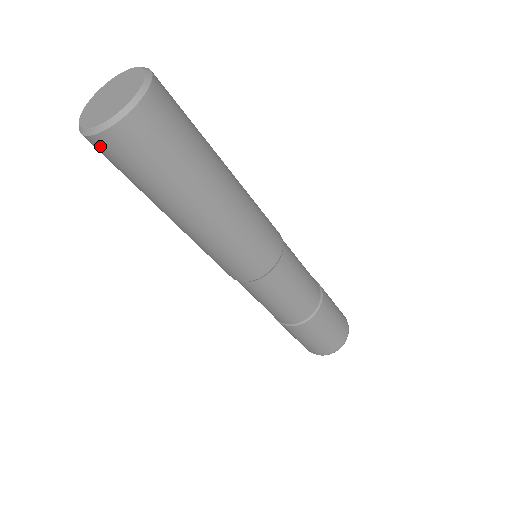
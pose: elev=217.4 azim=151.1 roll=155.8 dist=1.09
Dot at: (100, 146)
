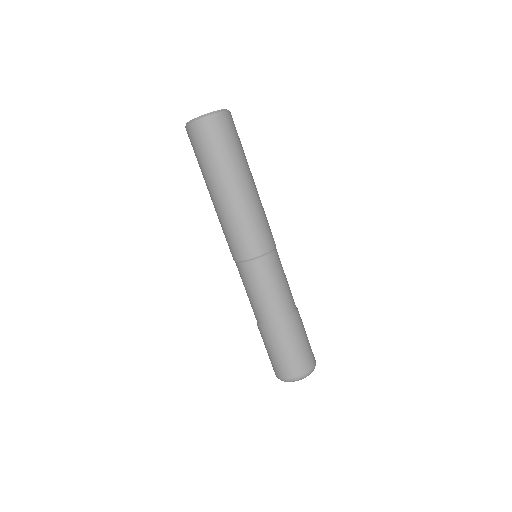
Dot at: (192, 131)
